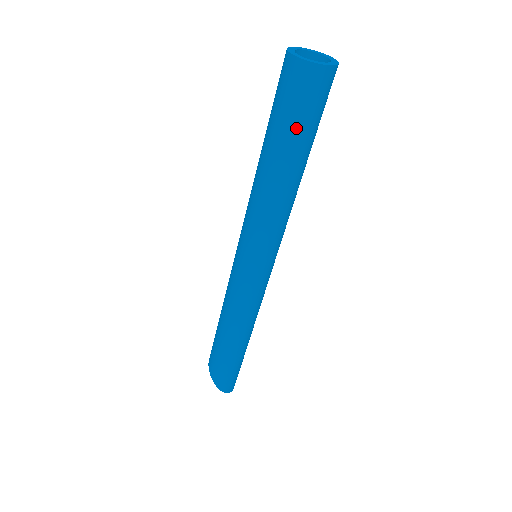
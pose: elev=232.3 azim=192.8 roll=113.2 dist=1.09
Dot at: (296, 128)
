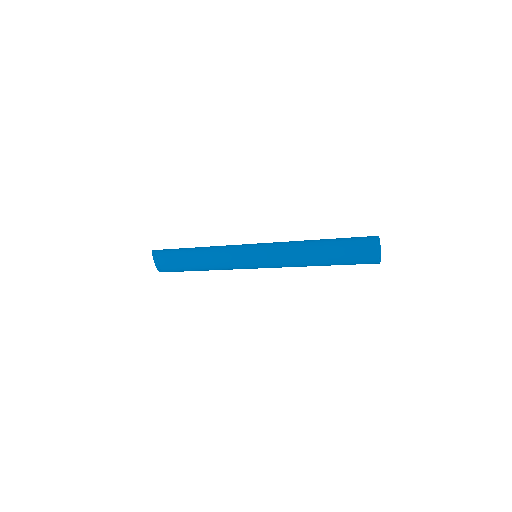
Dot at: occluded
